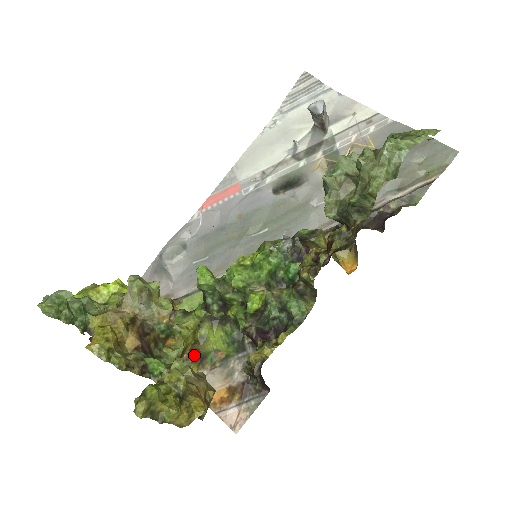
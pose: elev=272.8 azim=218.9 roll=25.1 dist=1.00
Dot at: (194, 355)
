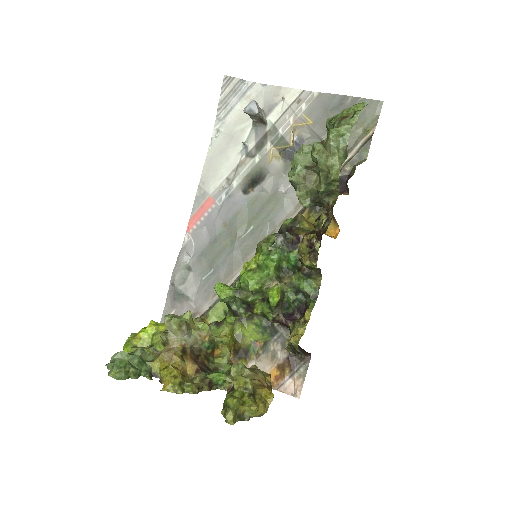
Dot at: (238, 353)
